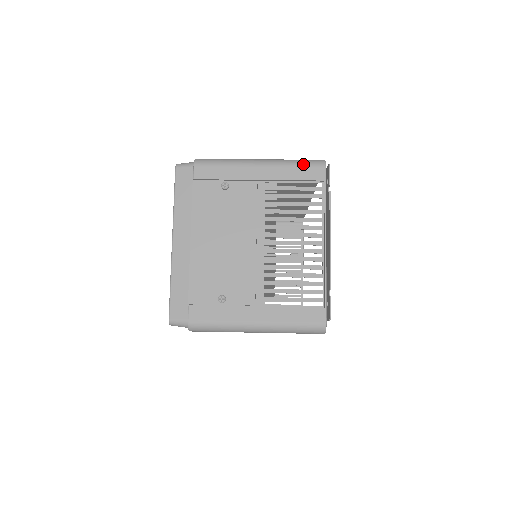
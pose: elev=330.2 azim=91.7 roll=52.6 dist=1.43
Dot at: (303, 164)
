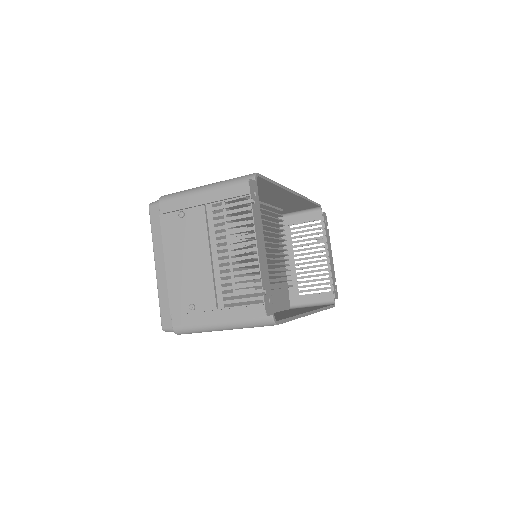
Dot at: (237, 182)
